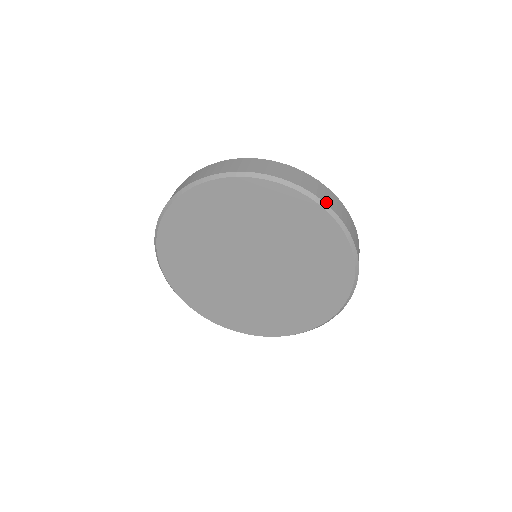
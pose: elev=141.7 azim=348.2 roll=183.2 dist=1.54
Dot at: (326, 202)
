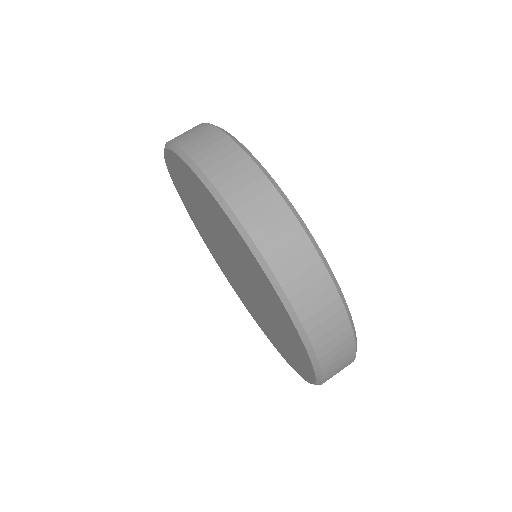
Dot at: (201, 164)
